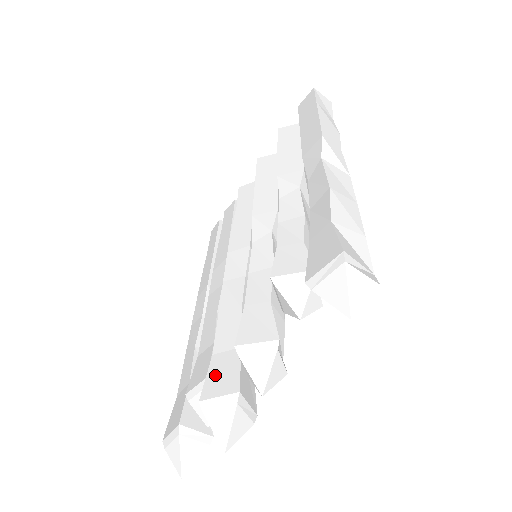
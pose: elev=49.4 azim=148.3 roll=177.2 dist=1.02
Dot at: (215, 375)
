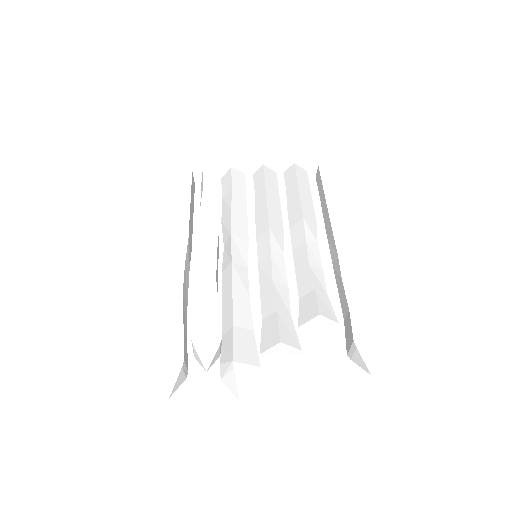
Dot at: (240, 345)
